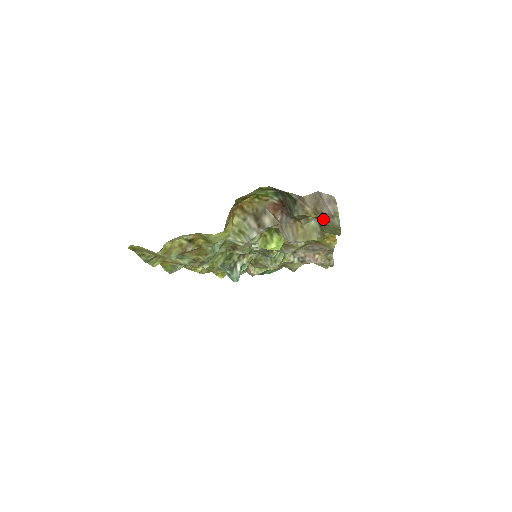
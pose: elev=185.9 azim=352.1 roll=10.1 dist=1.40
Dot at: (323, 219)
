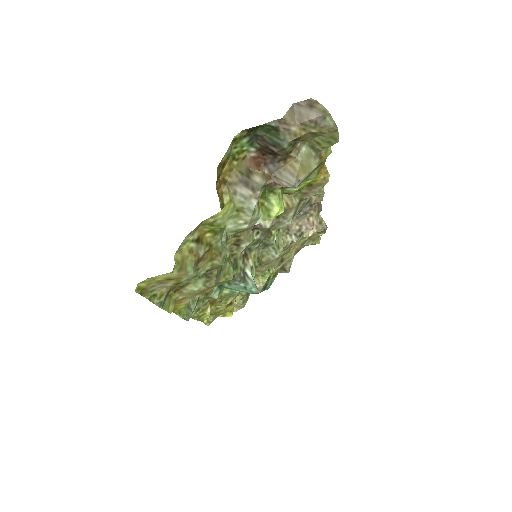
Dot at: (315, 130)
